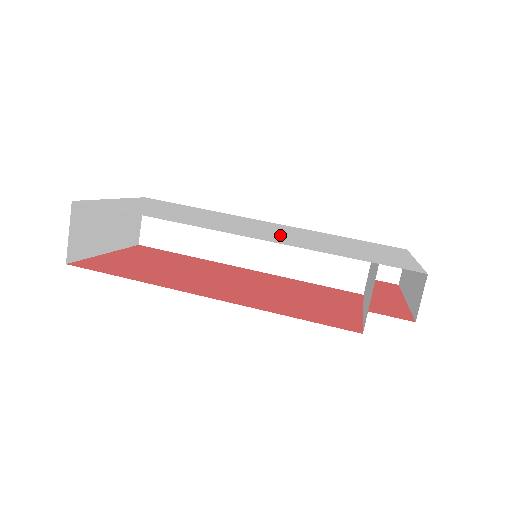
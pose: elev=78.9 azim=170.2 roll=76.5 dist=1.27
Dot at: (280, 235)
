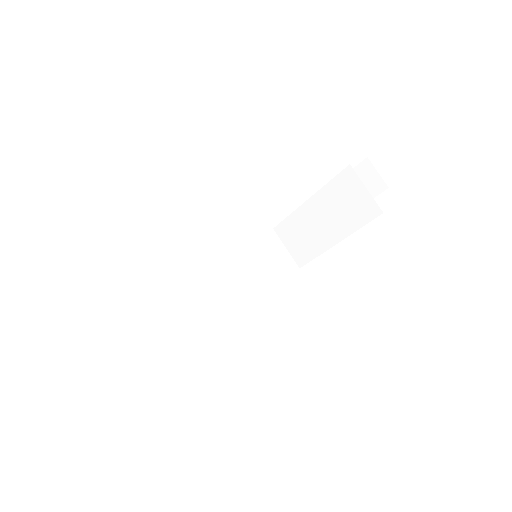
Dot at: occluded
